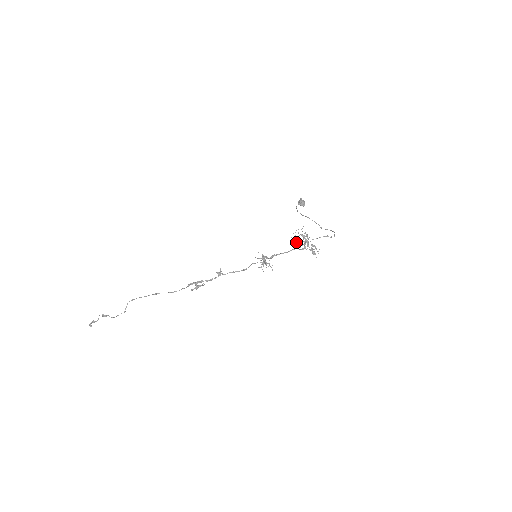
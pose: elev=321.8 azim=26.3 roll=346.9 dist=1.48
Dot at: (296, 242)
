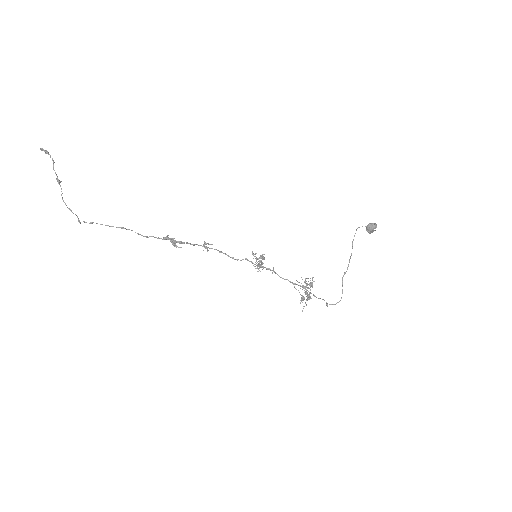
Dot at: occluded
